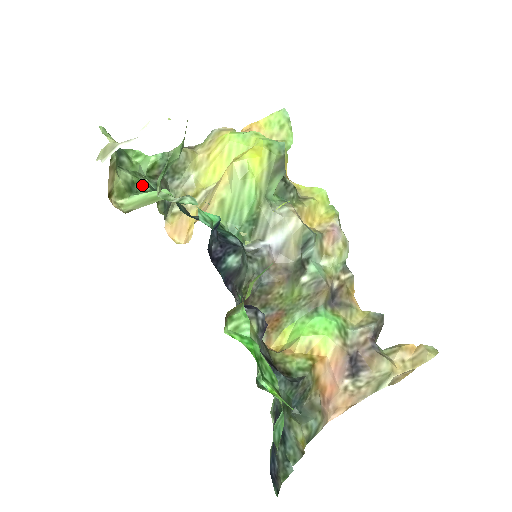
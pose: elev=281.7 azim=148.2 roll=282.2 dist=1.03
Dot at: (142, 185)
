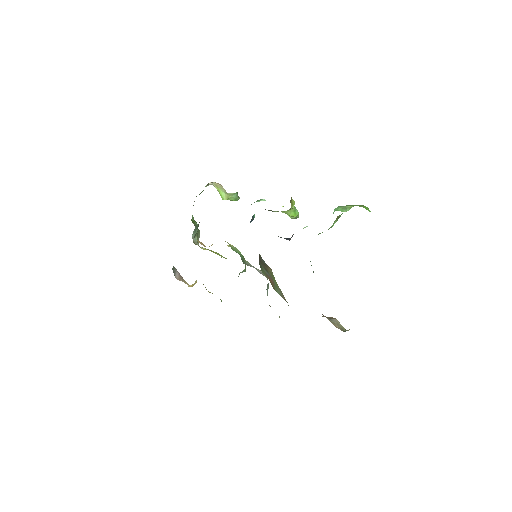
Dot at: occluded
